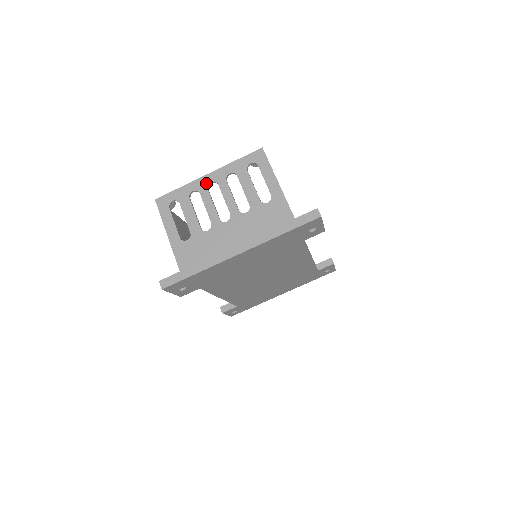
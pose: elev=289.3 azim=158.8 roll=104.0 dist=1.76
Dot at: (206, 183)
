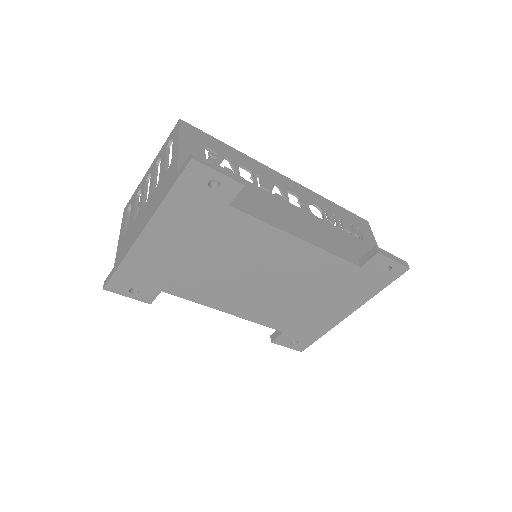
Dot at: (146, 176)
